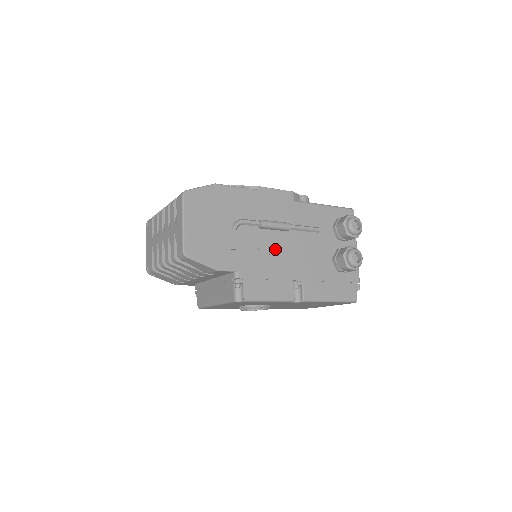
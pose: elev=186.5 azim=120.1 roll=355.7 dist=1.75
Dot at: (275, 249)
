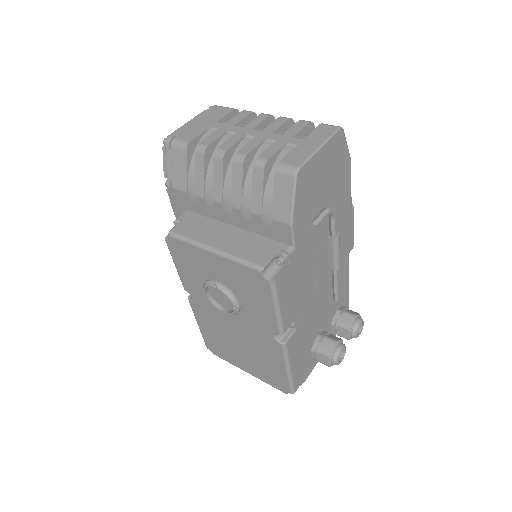
Dot at: (317, 271)
